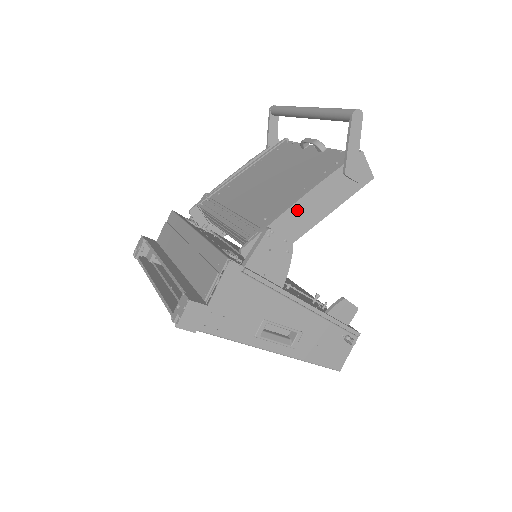
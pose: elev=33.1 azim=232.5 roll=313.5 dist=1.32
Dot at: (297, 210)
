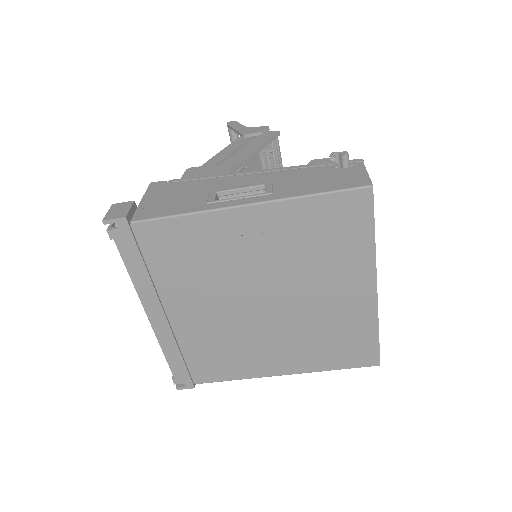
Dot at: (215, 160)
